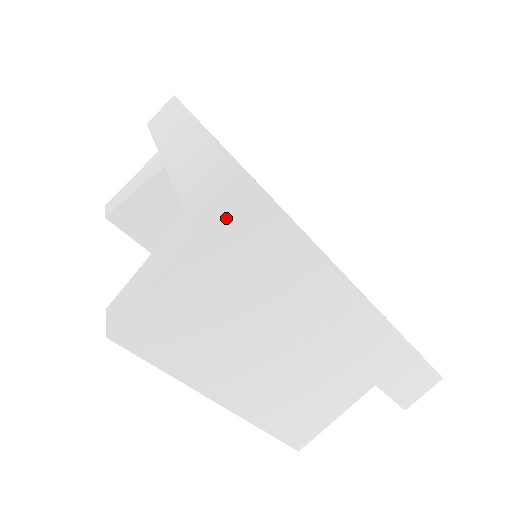
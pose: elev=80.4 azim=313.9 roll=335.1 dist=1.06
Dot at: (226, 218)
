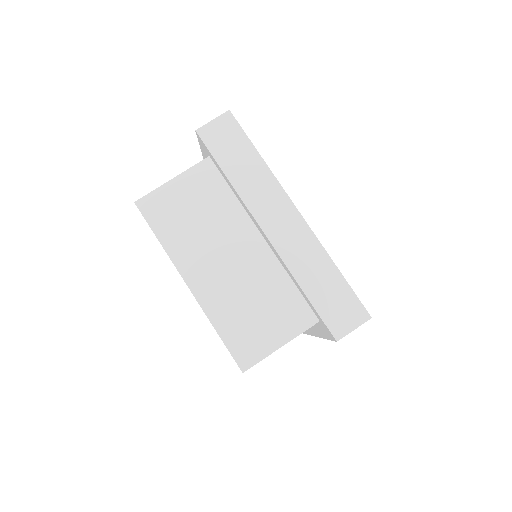
Dot at: (215, 132)
